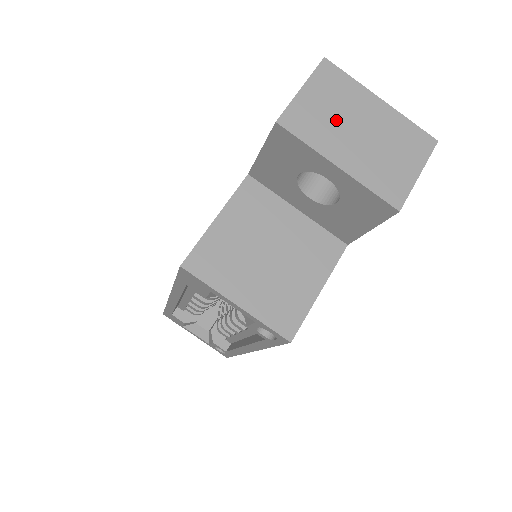
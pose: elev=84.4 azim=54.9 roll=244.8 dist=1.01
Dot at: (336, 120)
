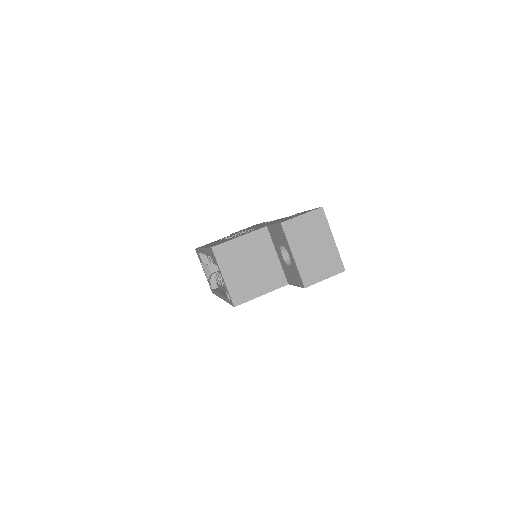
Dot at: (307, 236)
